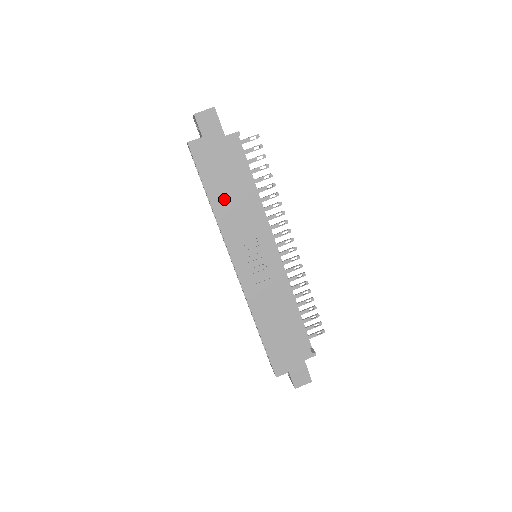
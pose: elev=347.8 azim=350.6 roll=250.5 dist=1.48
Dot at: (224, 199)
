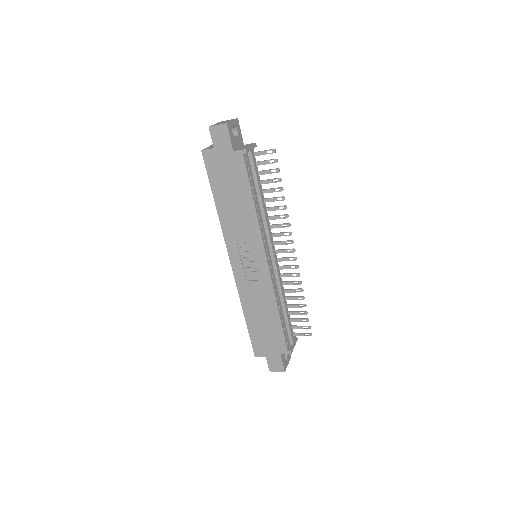
Dot at: (227, 205)
